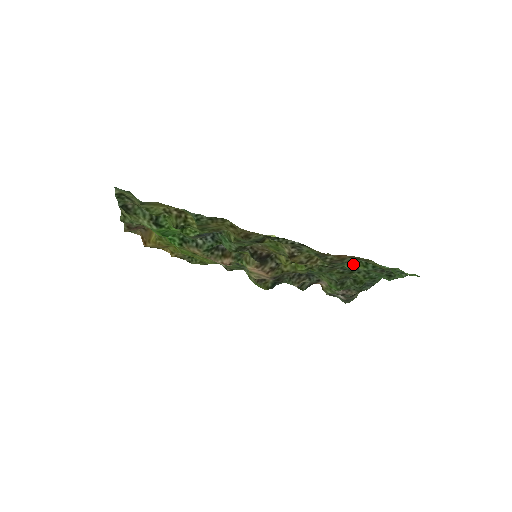
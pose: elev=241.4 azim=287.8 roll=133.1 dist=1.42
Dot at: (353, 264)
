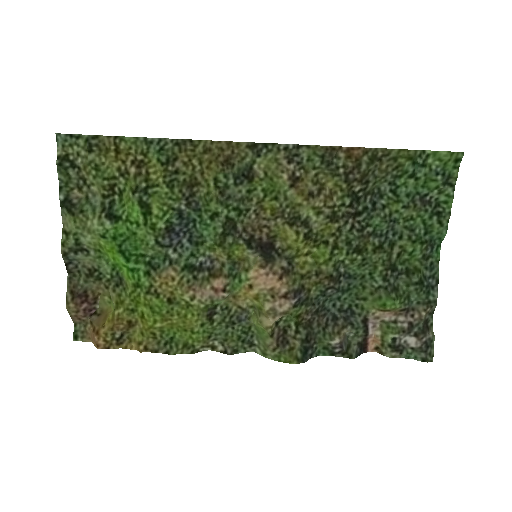
Dot at: (382, 210)
